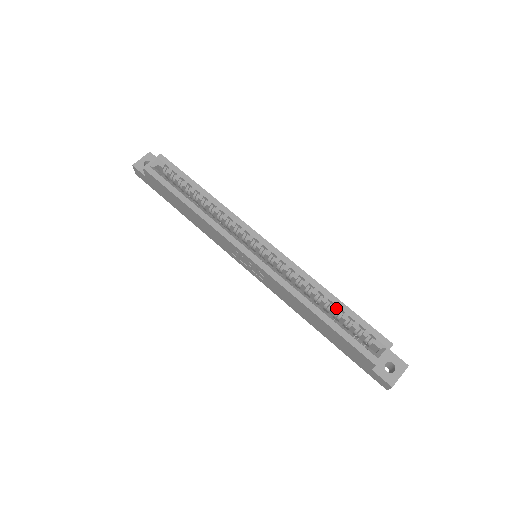
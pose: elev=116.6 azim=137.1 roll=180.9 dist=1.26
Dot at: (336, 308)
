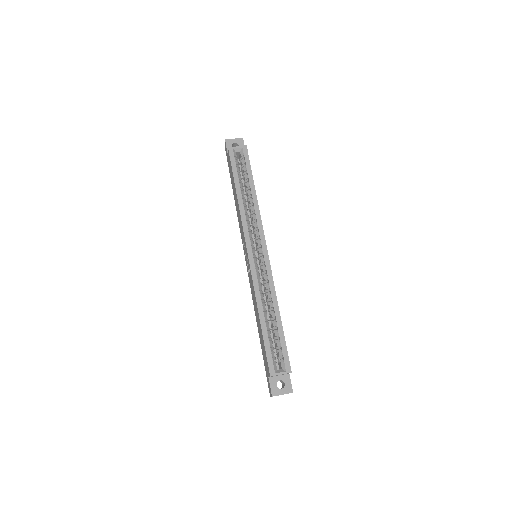
Dot at: (276, 325)
